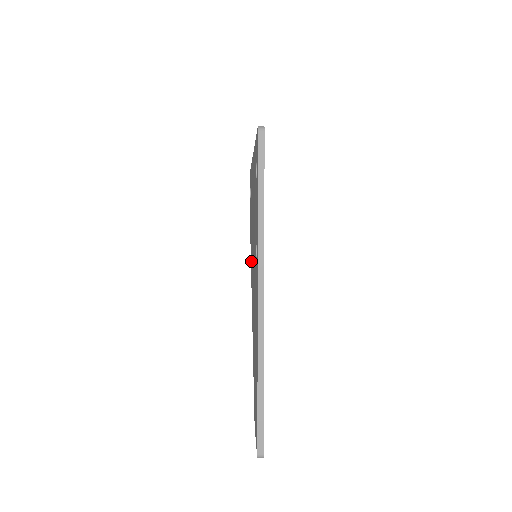
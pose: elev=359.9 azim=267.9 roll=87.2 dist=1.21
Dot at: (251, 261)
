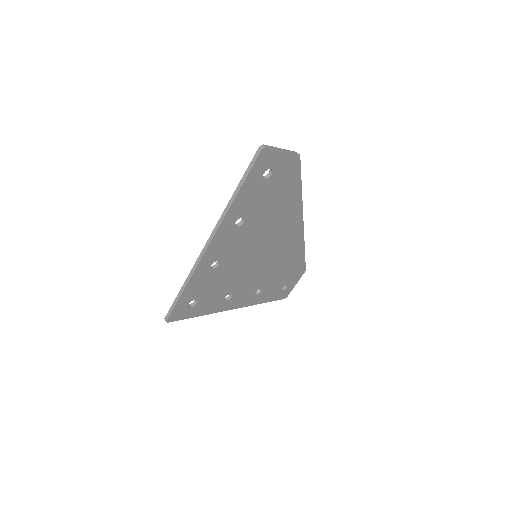
Dot at: occluded
